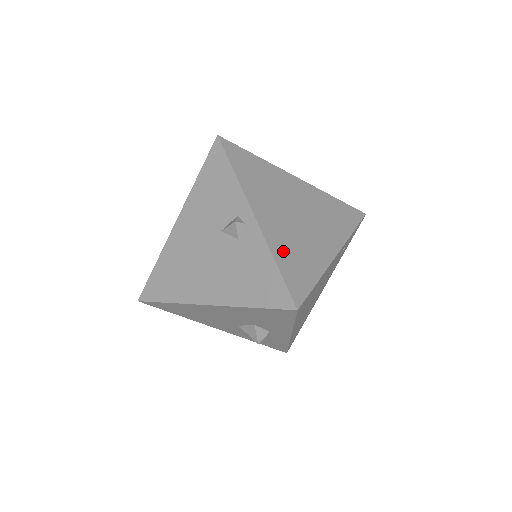
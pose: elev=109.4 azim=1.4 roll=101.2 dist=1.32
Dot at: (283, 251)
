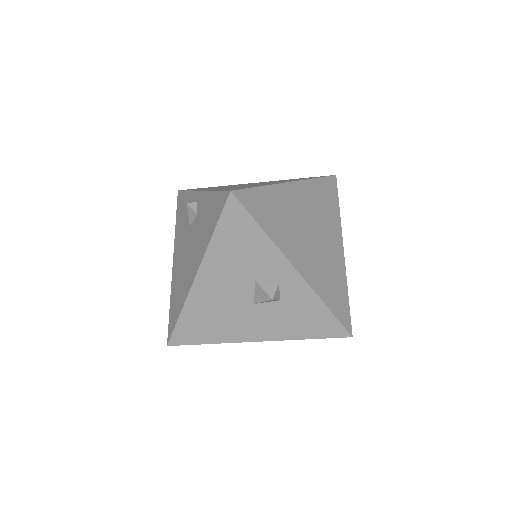
Dot at: occluded
